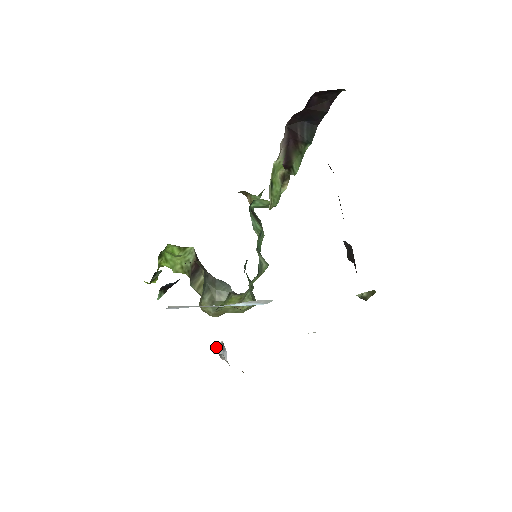
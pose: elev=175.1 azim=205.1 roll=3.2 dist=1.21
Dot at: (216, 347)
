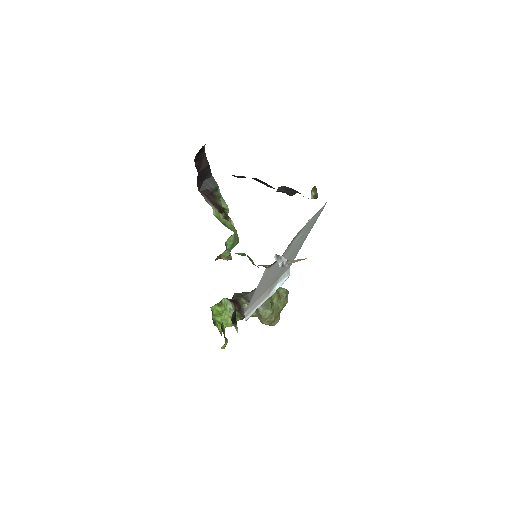
Dot at: (276, 260)
